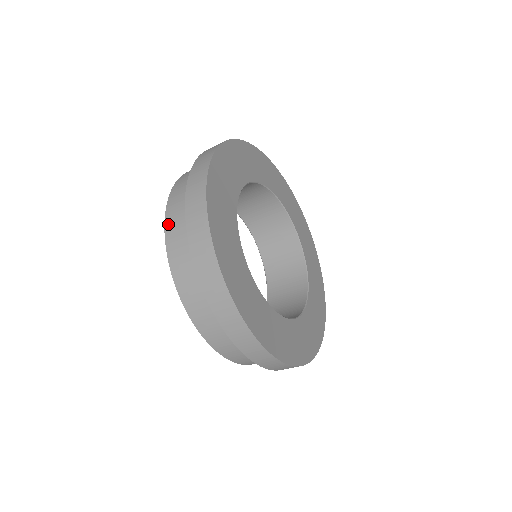
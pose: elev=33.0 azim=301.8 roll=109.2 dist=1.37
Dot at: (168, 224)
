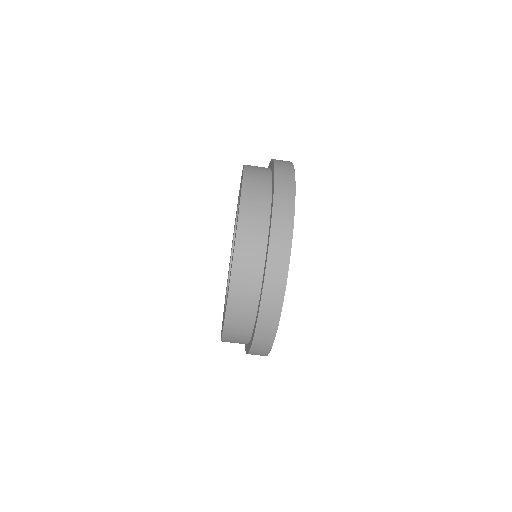
Dot at: occluded
